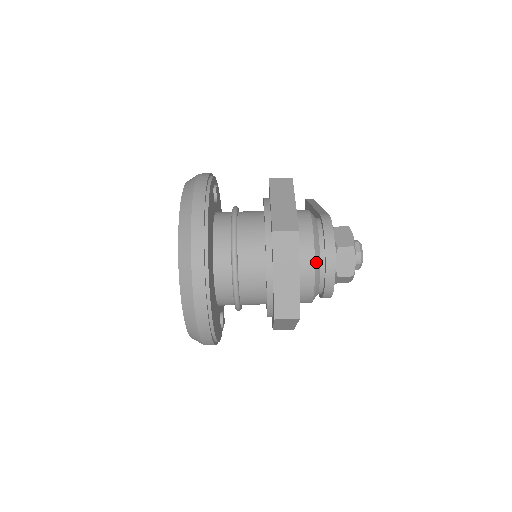
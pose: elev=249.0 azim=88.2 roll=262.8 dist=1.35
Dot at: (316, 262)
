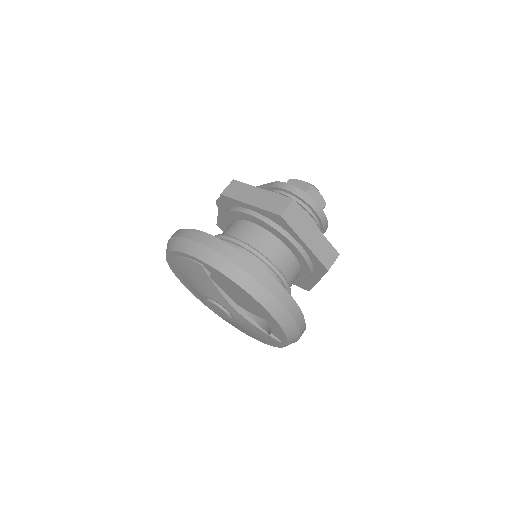
Dot at: (309, 214)
